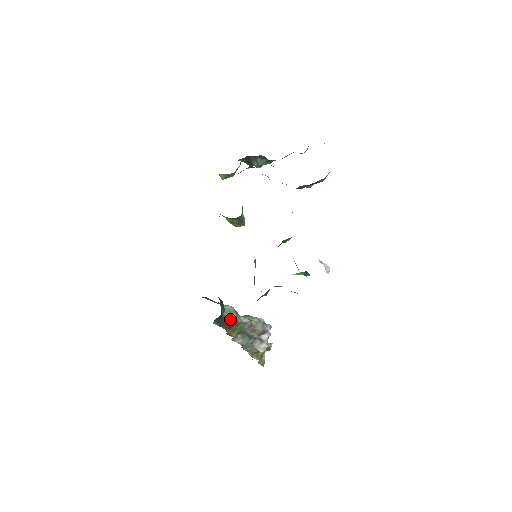
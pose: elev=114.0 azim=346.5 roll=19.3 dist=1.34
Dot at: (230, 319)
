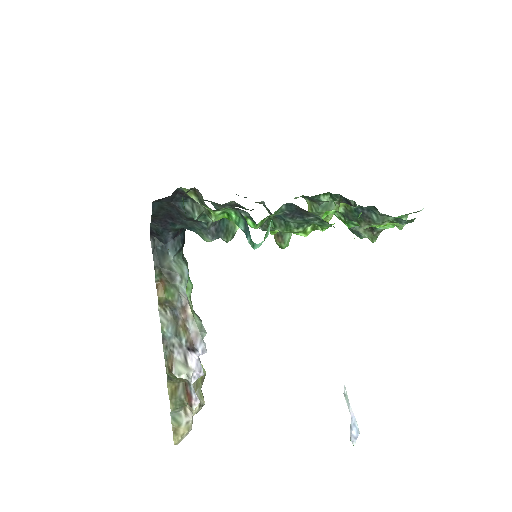
Dot at: (170, 267)
